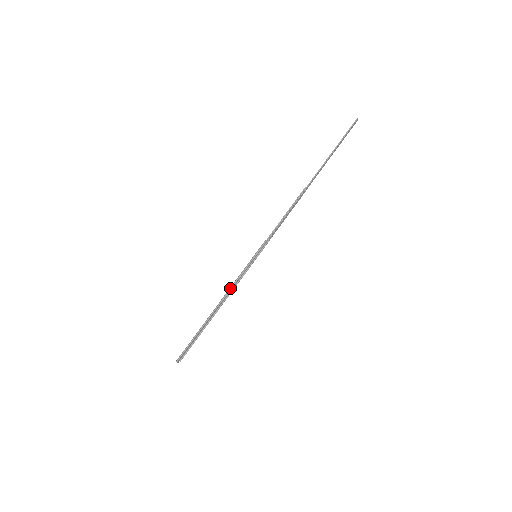
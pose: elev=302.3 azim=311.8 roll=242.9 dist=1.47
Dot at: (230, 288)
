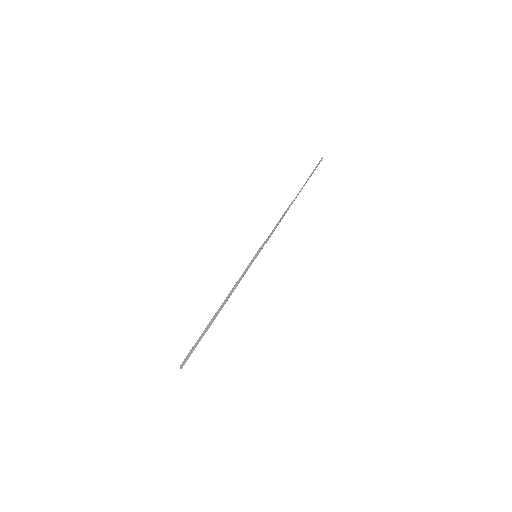
Dot at: (236, 284)
